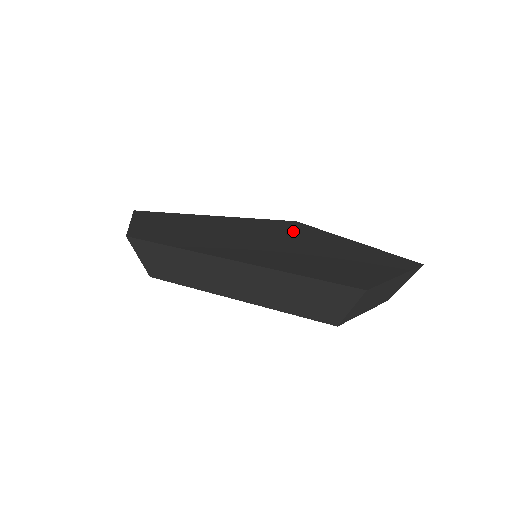
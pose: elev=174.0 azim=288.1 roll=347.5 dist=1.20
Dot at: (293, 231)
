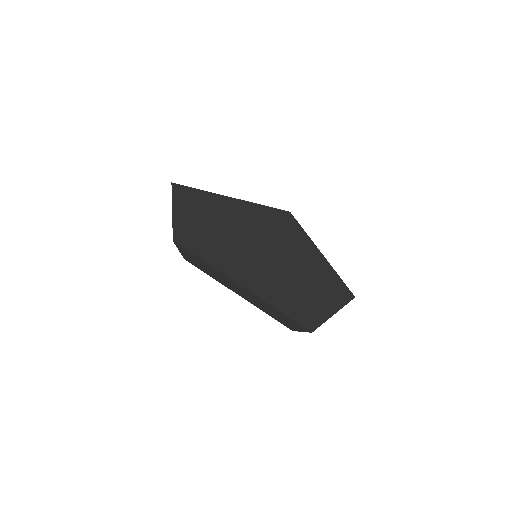
Dot at: (285, 234)
